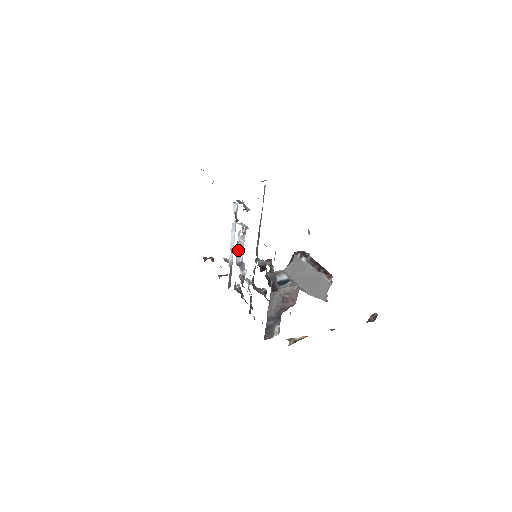
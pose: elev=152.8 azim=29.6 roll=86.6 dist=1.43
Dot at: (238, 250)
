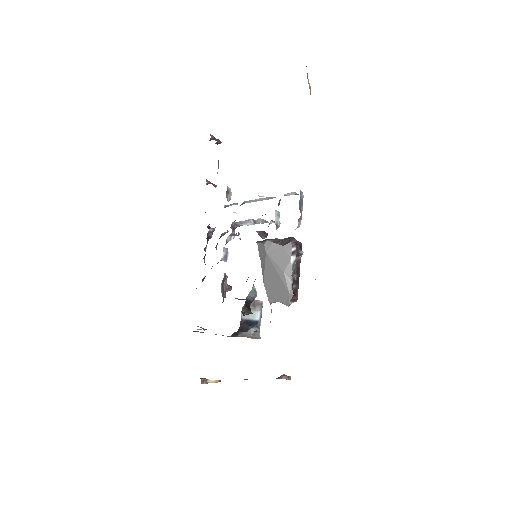
Dot at: (248, 220)
